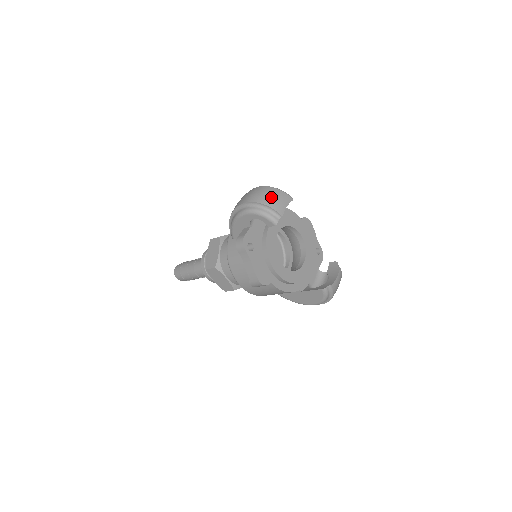
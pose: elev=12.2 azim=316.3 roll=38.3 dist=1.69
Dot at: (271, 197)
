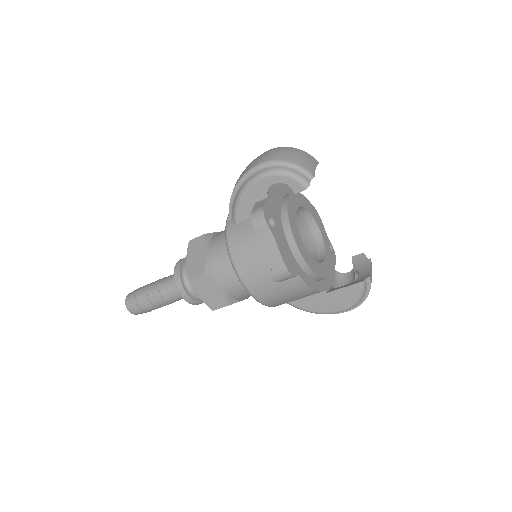
Dot at: (295, 155)
